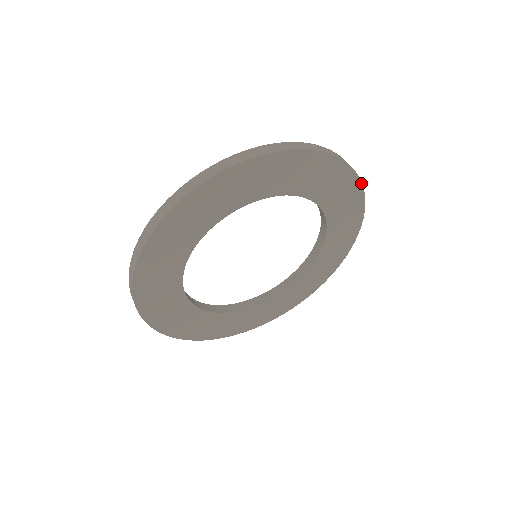
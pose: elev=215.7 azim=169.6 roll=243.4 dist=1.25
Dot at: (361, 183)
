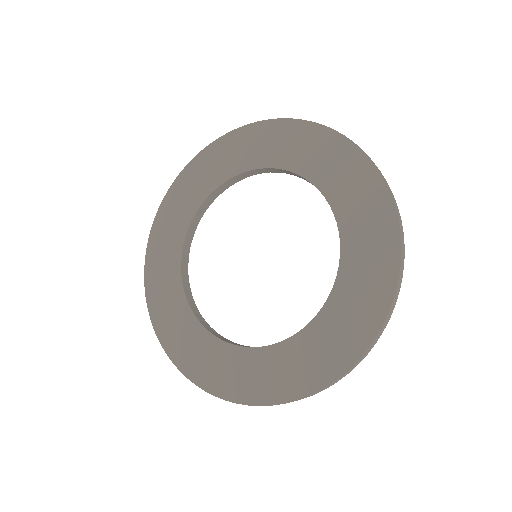
Dot at: (399, 272)
